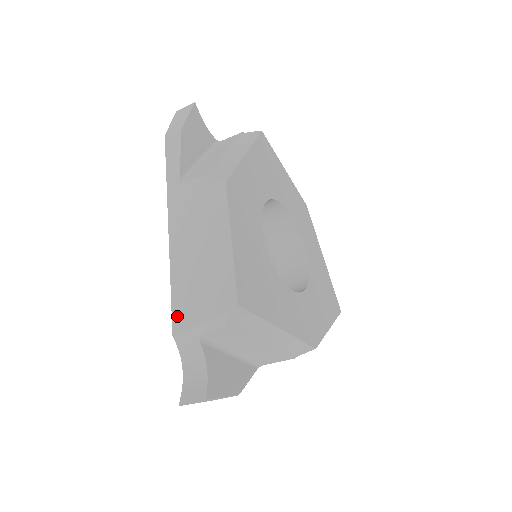
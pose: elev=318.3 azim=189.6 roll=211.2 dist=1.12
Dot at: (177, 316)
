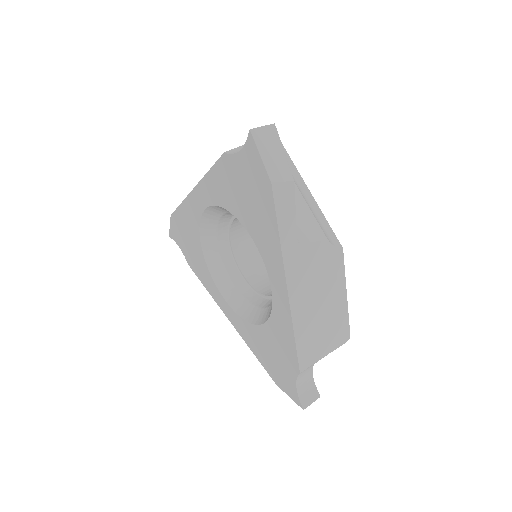
Dot at: (304, 358)
